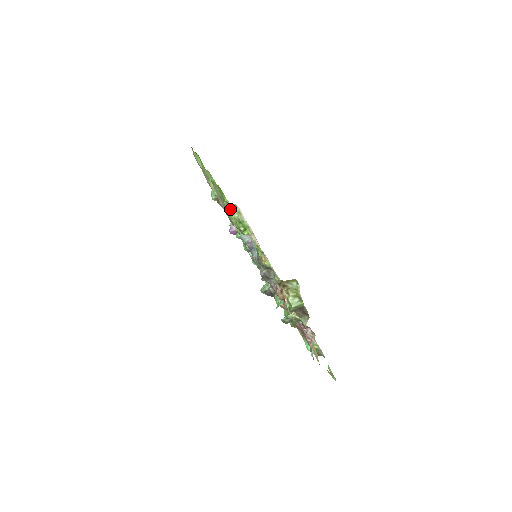
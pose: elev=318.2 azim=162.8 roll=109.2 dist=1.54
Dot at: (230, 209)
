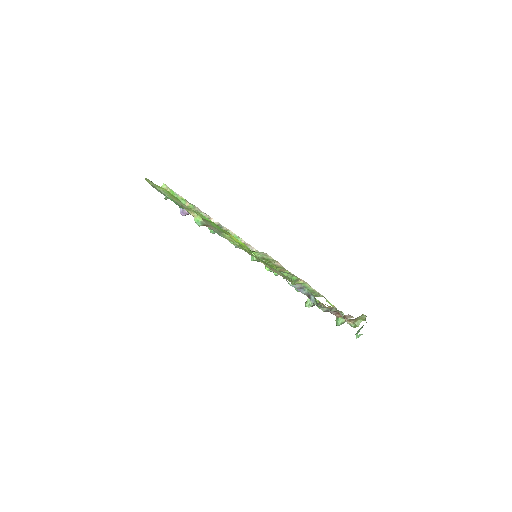
Dot at: occluded
